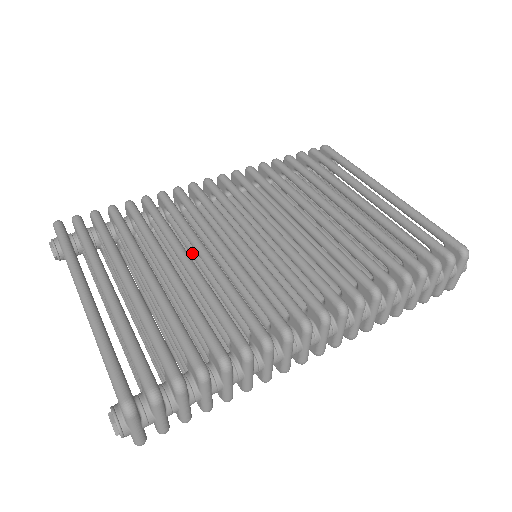
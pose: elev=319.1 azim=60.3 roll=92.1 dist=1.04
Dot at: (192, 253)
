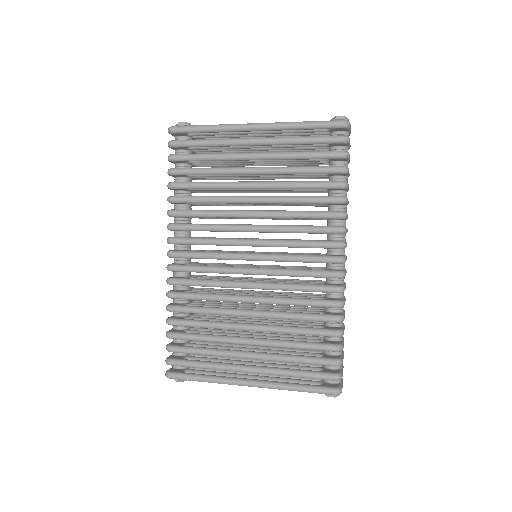
Dot at: occluded
